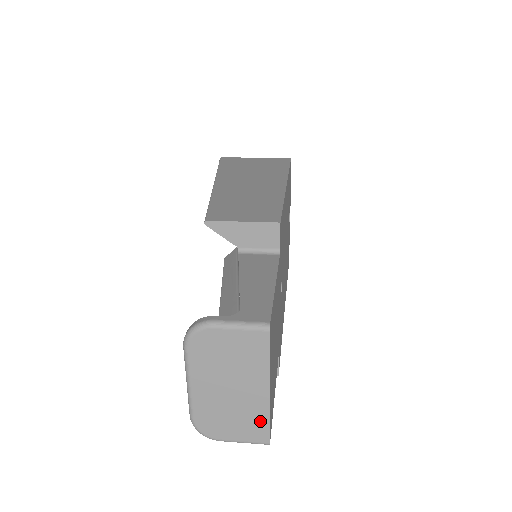
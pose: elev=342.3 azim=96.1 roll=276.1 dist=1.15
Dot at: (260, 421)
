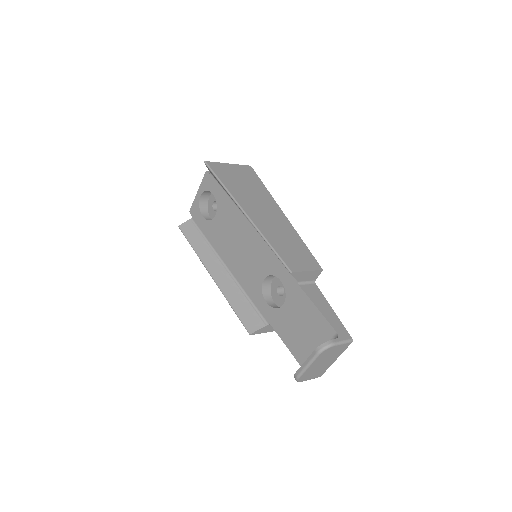
Dot at: (324, 371)
